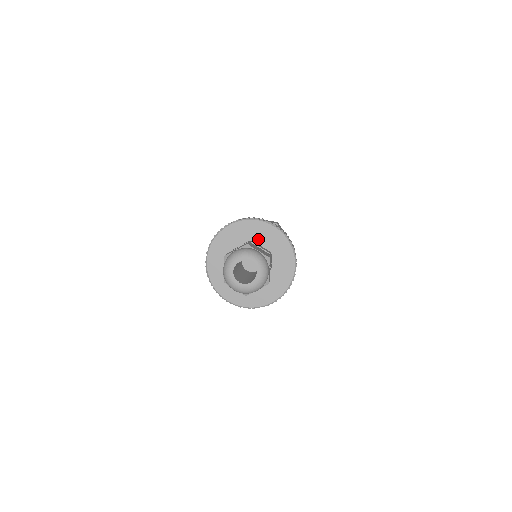
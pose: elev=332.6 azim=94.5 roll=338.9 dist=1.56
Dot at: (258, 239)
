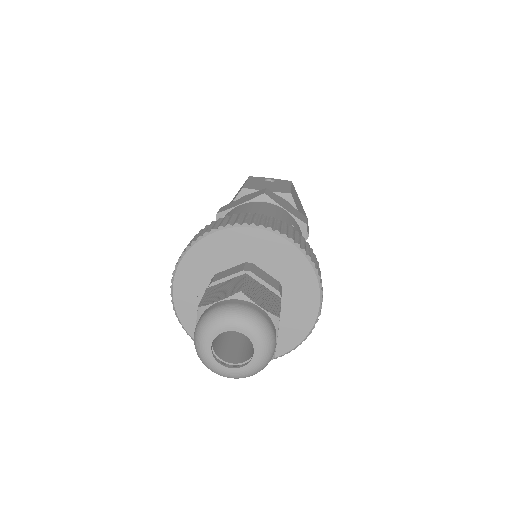
Dot at: (261, 260)
